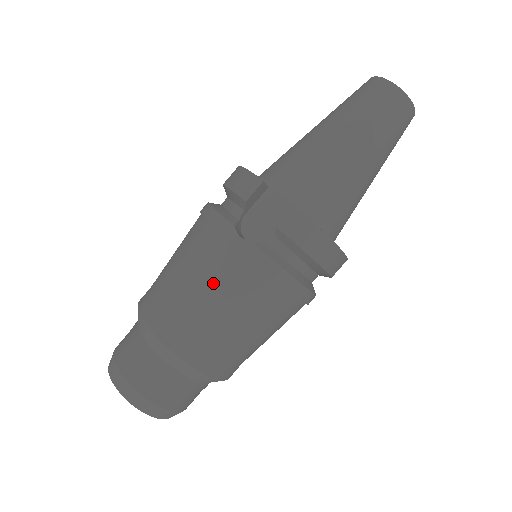
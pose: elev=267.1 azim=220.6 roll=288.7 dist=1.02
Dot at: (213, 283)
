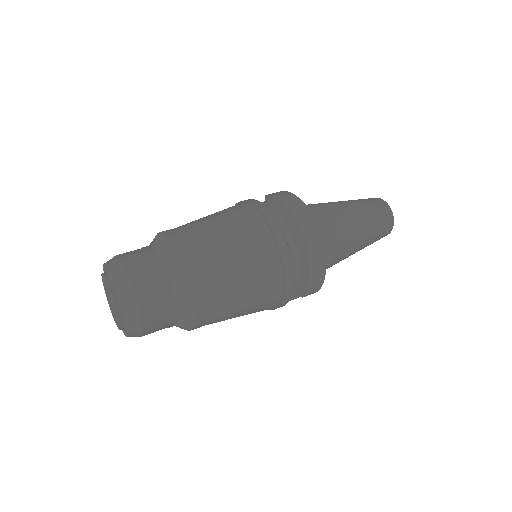
Dot at: occluded
